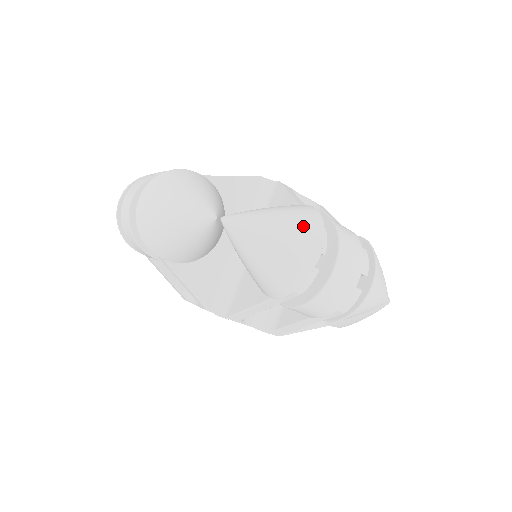
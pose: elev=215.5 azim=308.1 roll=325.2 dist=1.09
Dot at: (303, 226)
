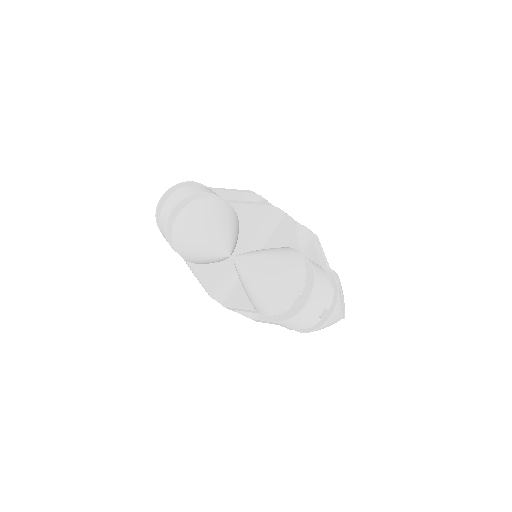
Dot at: (290, 275)
